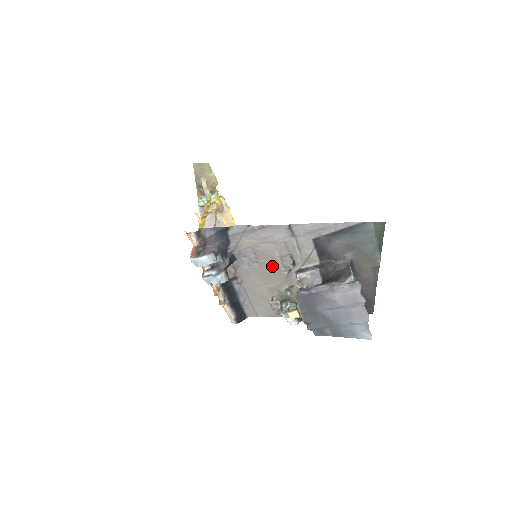
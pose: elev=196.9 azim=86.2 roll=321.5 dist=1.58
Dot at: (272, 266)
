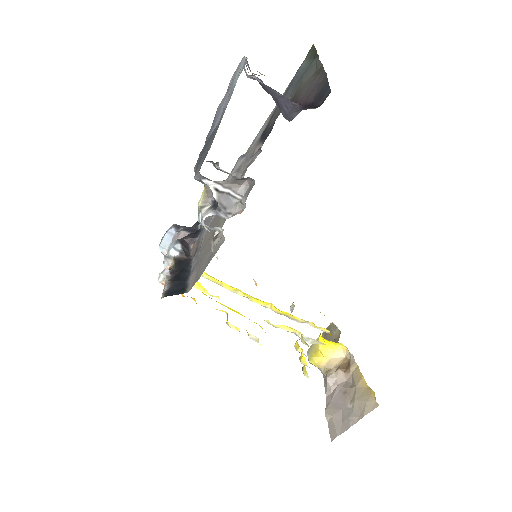
Dot at: occluded
